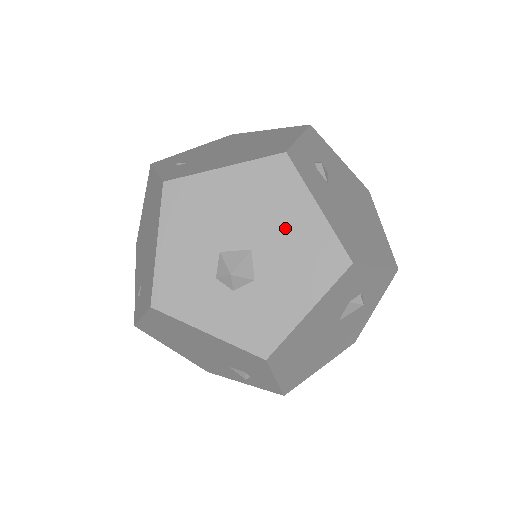
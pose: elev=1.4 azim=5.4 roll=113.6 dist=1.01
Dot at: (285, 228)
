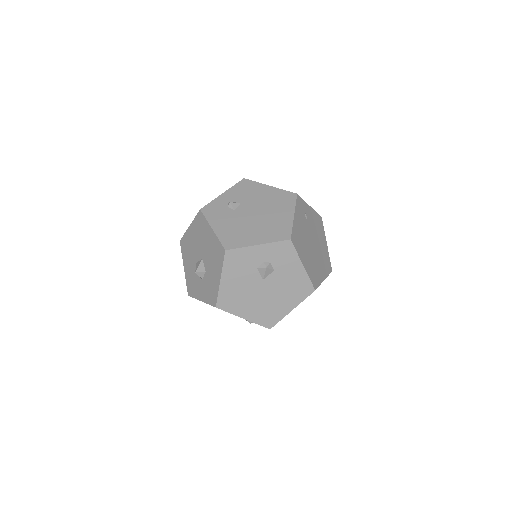
Dot at: (207, 244)
